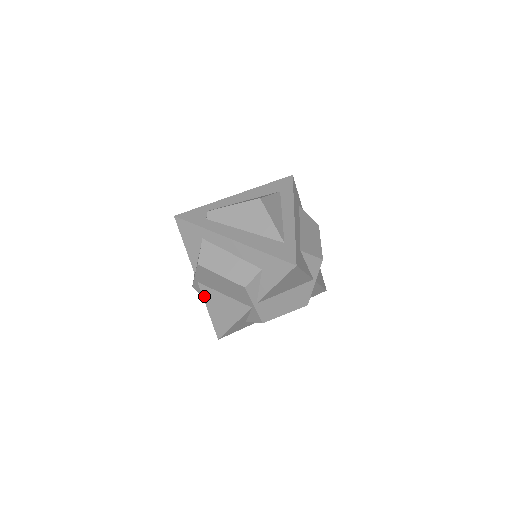
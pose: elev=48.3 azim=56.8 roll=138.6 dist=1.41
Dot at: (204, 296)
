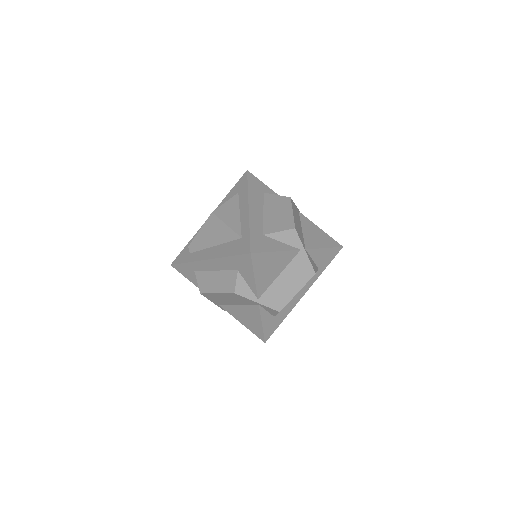
Dot at: (230, 314)
